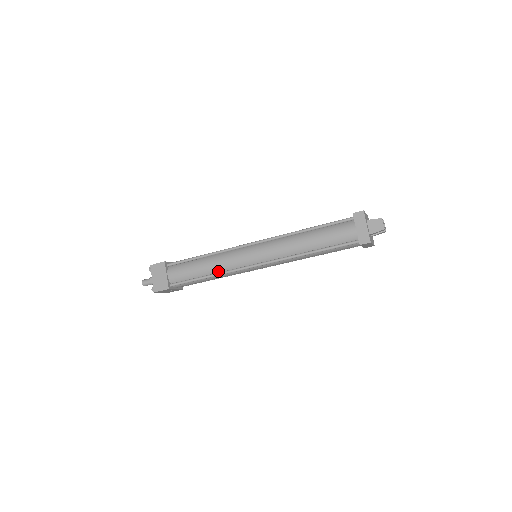
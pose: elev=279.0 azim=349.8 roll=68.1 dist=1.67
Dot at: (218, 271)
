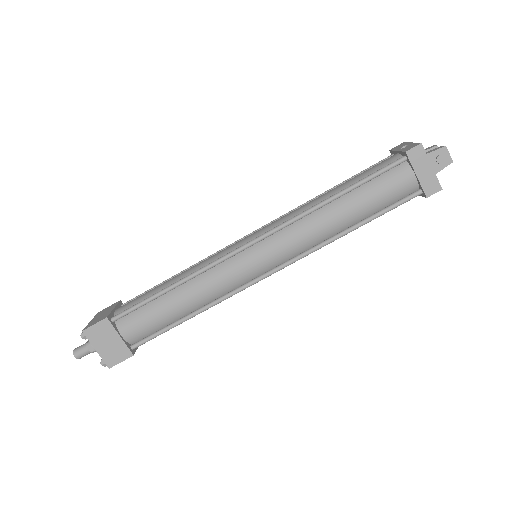
Dot at: (207, 301)
